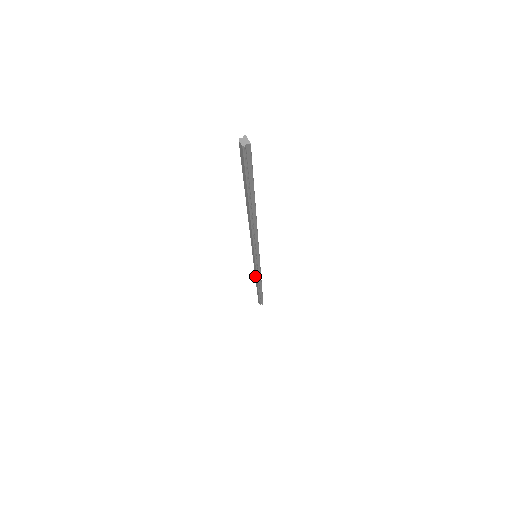
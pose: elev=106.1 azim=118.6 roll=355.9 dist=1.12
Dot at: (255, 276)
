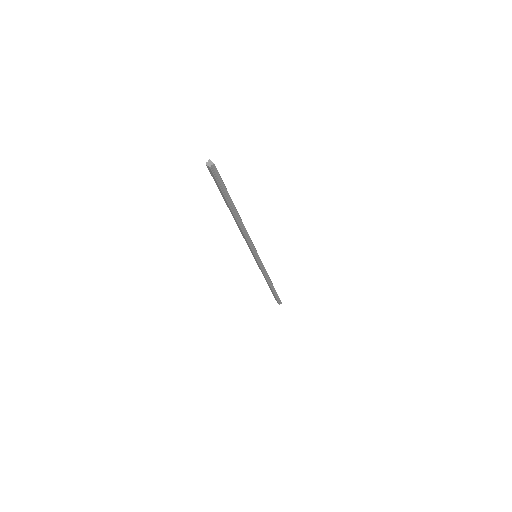
Dot at: occluded
